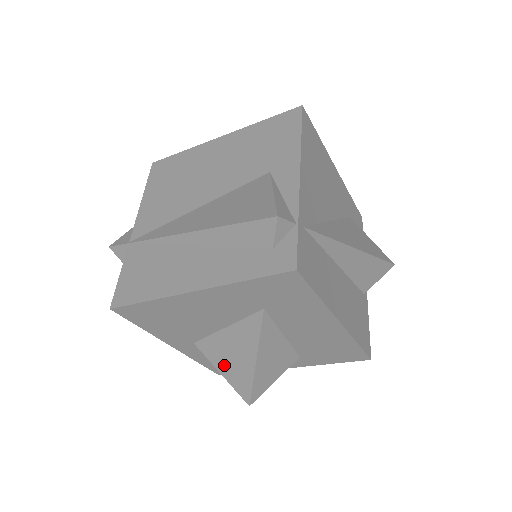
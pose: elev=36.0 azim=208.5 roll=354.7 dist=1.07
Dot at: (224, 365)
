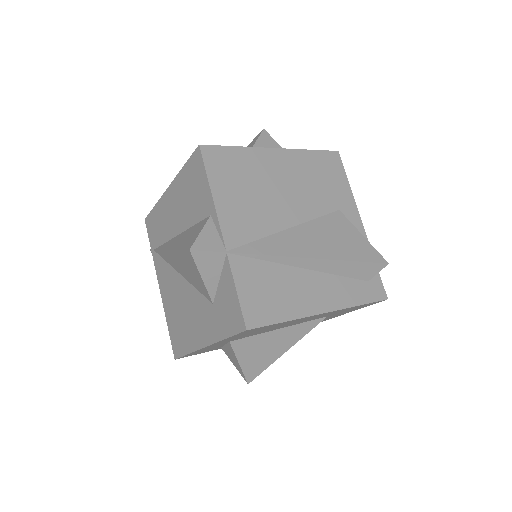
Dot at: (250, 357)
